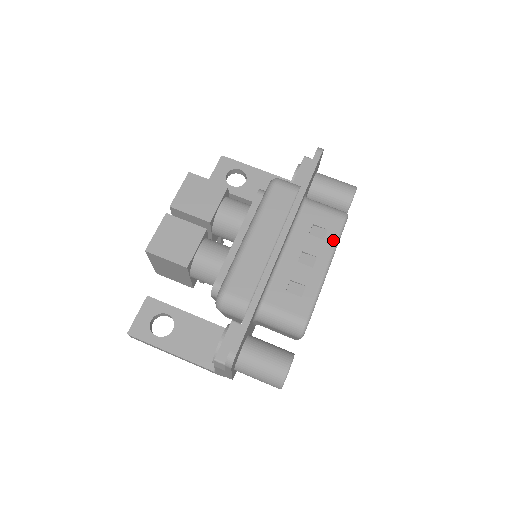
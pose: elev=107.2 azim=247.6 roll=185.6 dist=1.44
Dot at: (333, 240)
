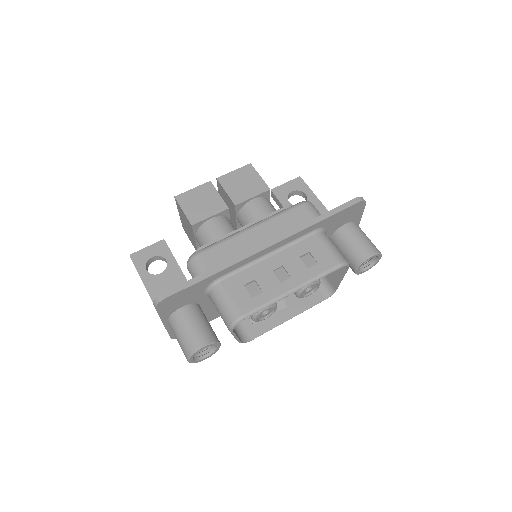
Dot at: (315, 273)
